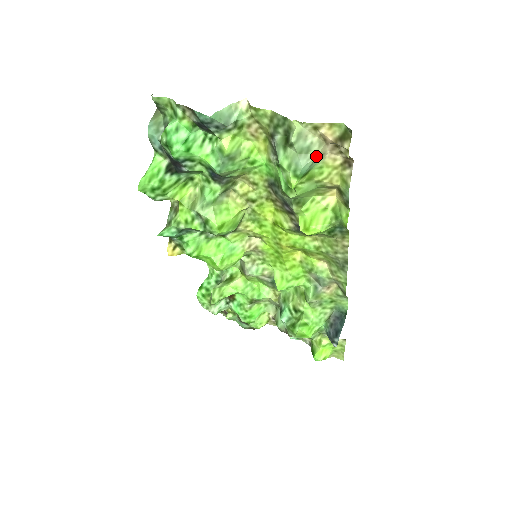
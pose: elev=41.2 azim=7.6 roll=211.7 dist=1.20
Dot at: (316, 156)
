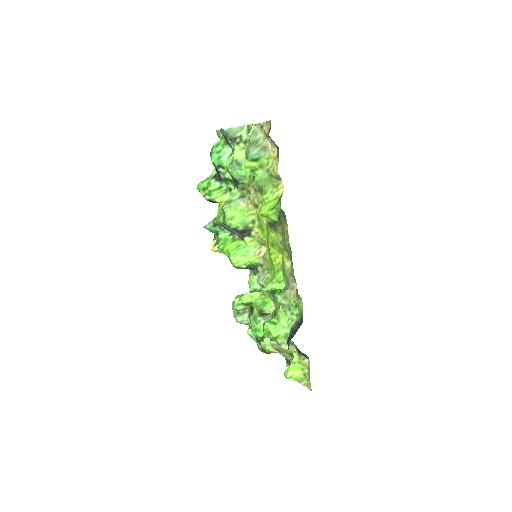
Dot at: (261, 146)
